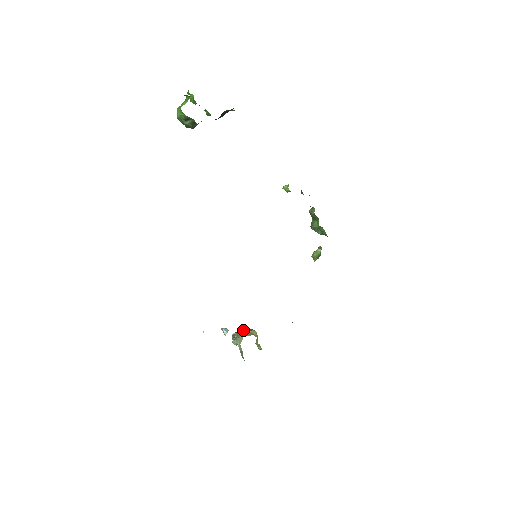
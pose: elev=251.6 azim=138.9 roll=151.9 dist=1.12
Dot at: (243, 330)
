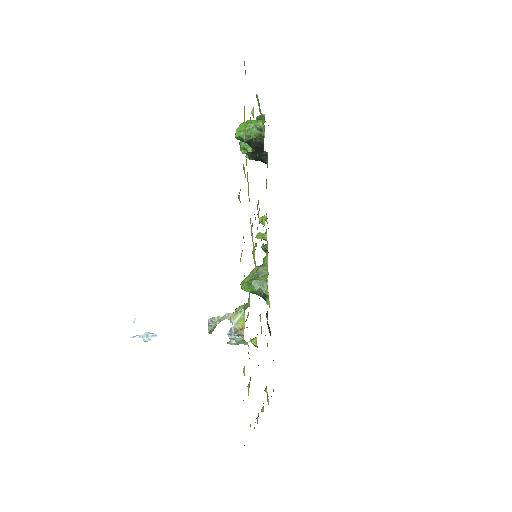
Dot at: occluded
